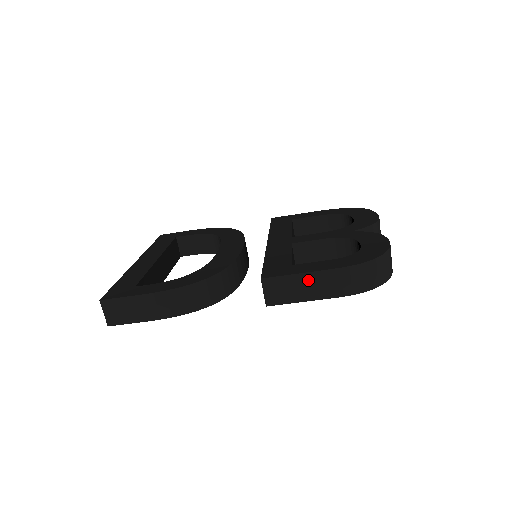
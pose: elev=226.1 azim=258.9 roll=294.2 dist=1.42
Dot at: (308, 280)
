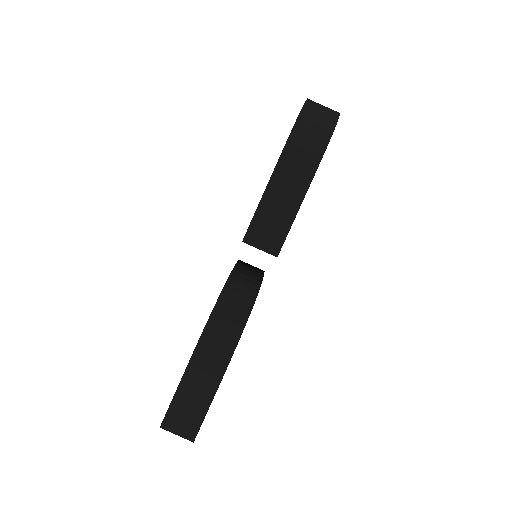
Dot at: (275, 193)
